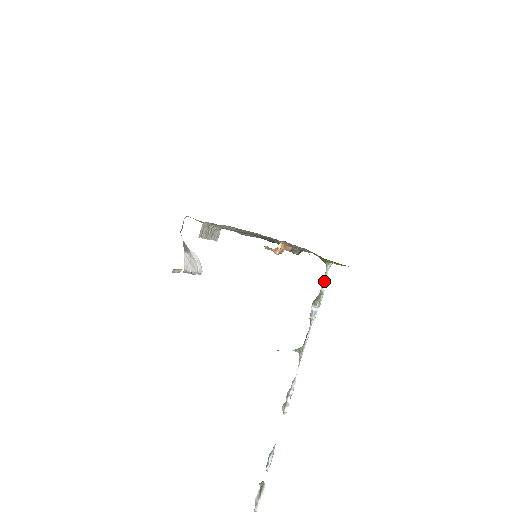
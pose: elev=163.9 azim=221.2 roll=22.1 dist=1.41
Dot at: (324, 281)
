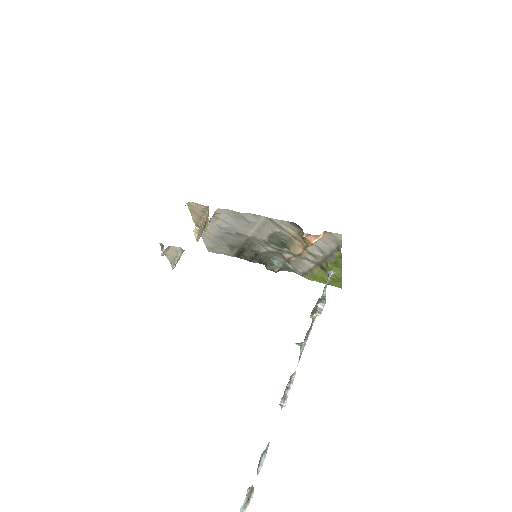
Dot at: (326, 286)
